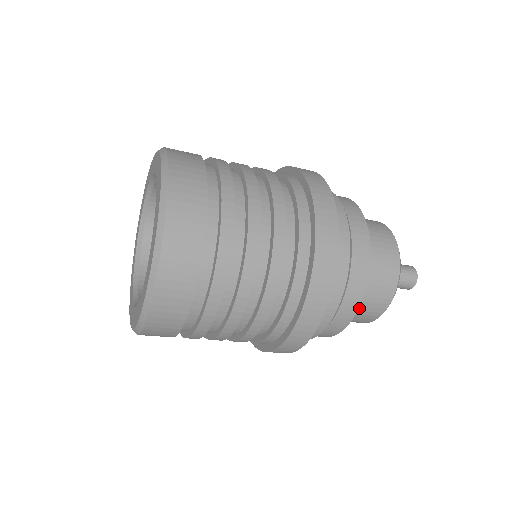
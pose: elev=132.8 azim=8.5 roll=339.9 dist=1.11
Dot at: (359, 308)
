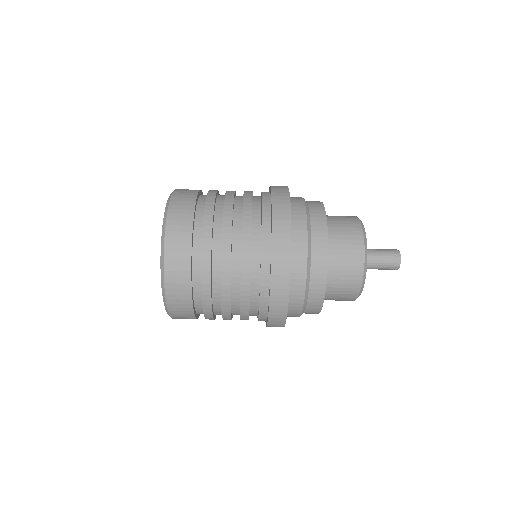
Dot at: (339, 262)
